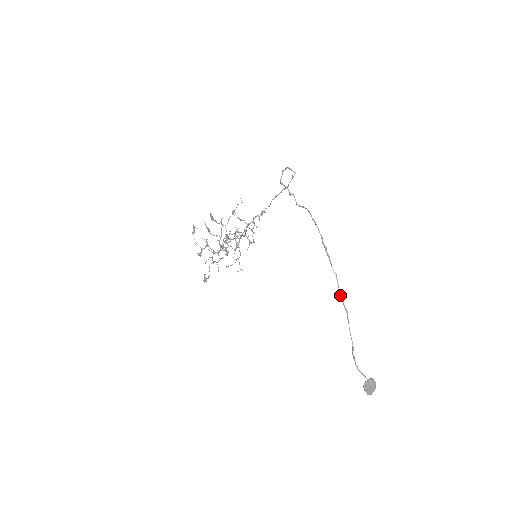
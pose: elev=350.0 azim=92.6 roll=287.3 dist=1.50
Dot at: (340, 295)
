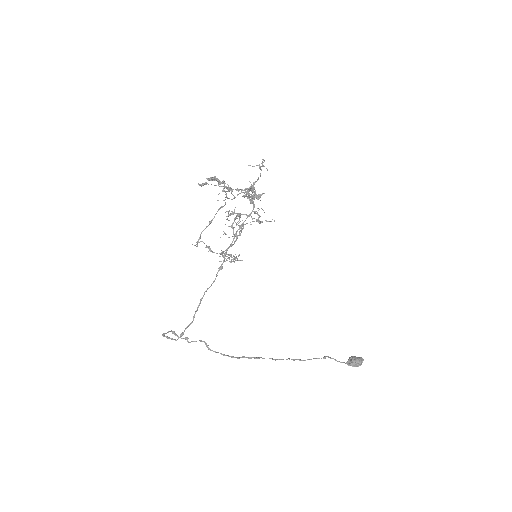
Dot at: occluded
